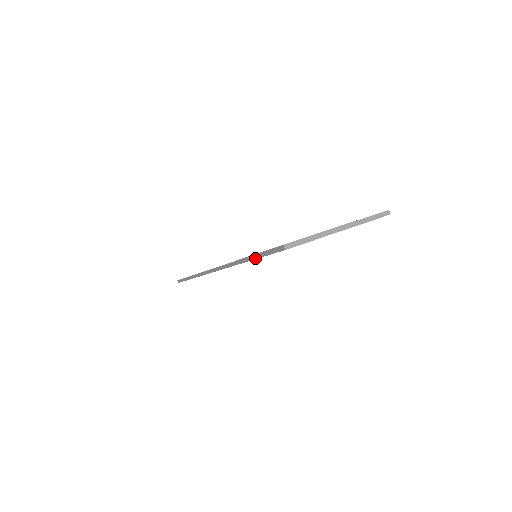
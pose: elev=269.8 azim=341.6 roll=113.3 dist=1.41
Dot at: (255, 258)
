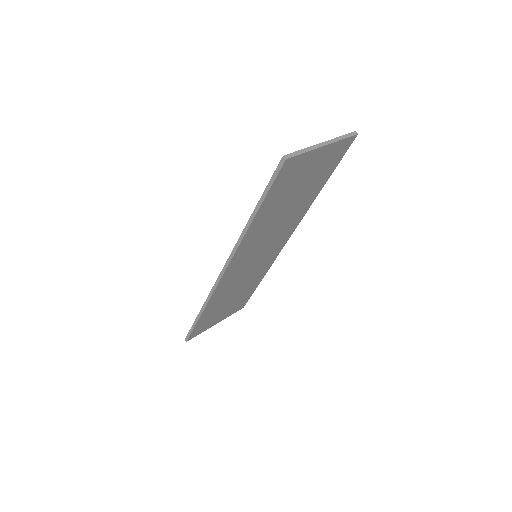
Dot at: (260, 204)
